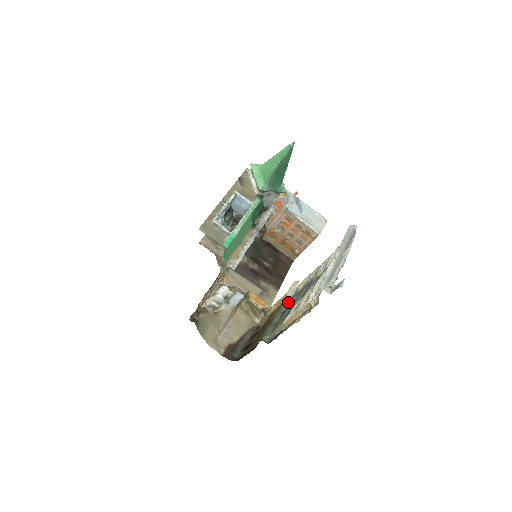
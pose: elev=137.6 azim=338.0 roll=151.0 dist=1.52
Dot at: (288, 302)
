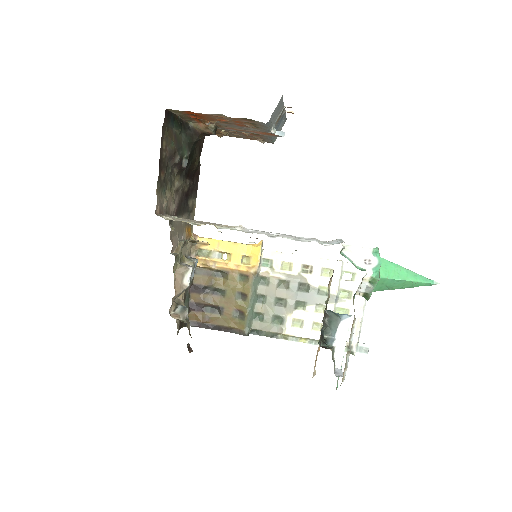
Dot at: (260, 279)
